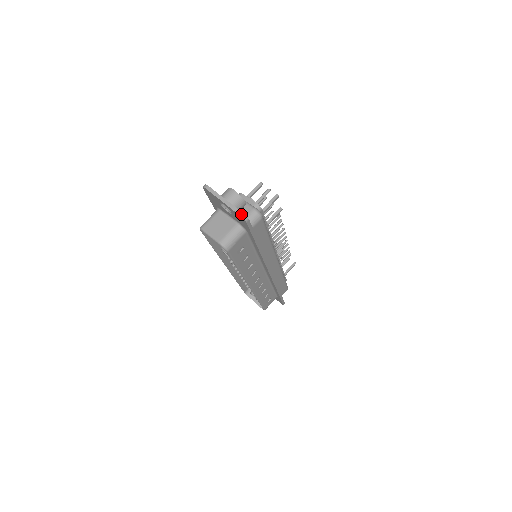
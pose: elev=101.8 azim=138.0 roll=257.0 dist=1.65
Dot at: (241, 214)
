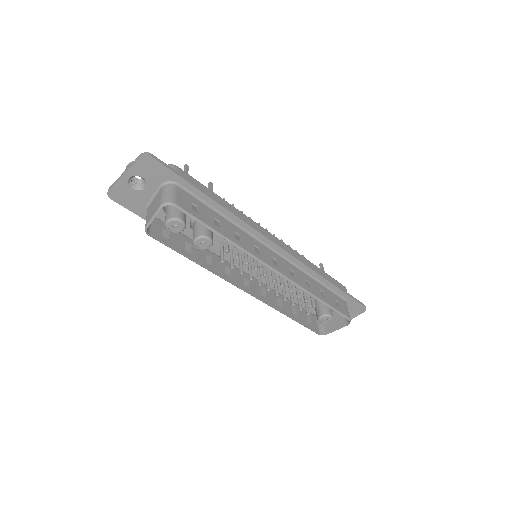
Dot at: (140, 156)
